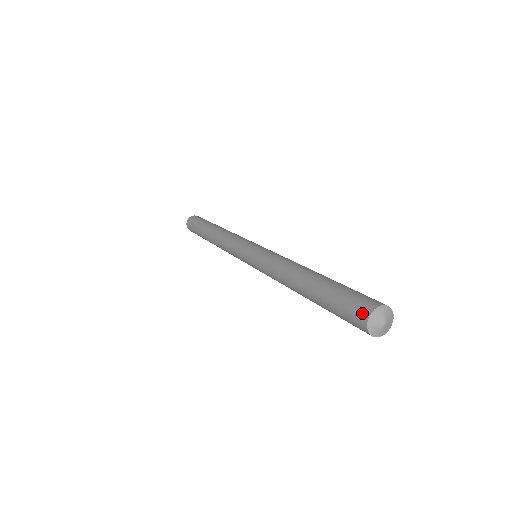
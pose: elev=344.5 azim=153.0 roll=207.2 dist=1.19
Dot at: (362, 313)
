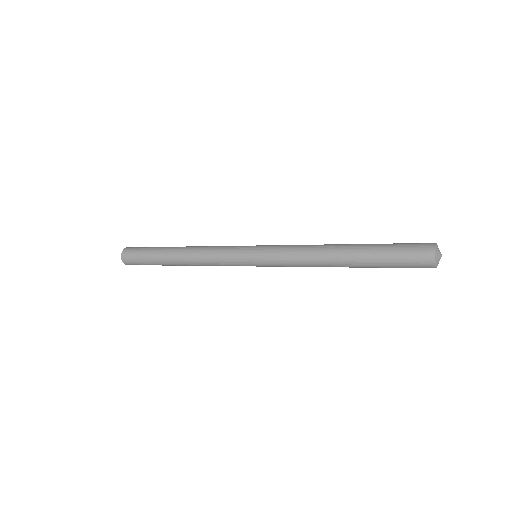
Dot at: (427, 245)
